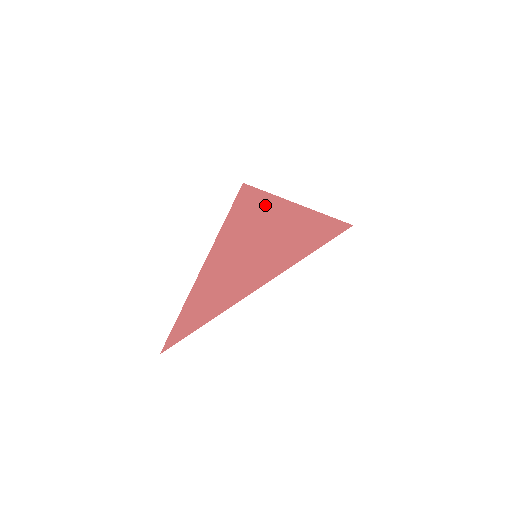
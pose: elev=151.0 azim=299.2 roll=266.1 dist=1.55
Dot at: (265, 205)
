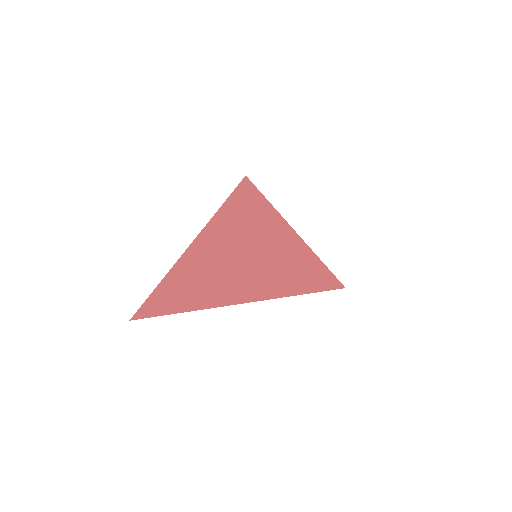
Dot at: (264, 209)
